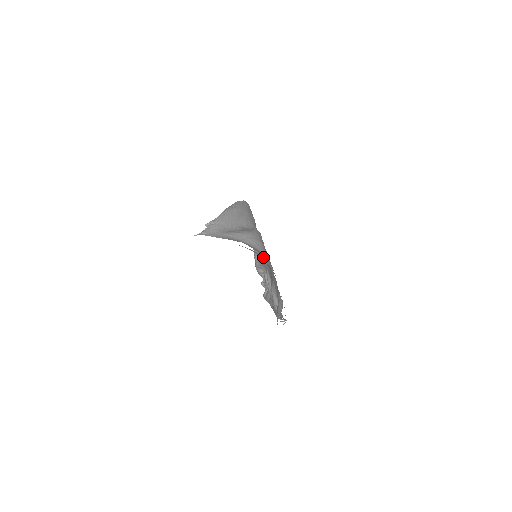
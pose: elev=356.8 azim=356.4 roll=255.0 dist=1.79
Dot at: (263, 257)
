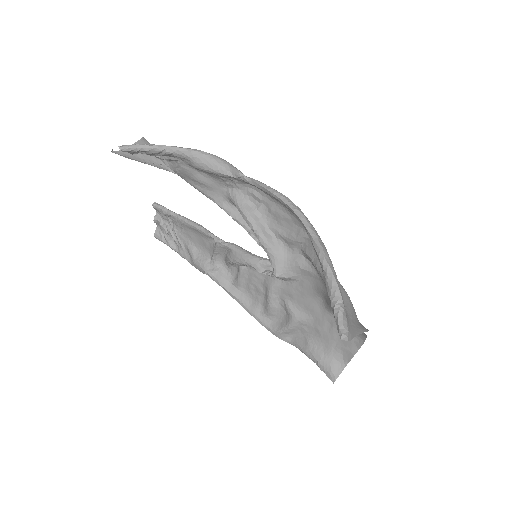
Dot at: occluded
